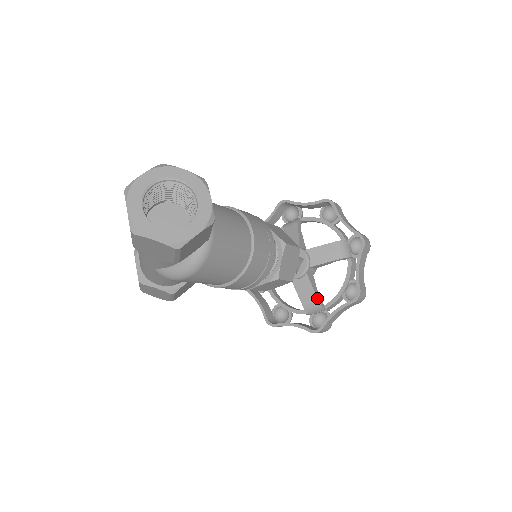
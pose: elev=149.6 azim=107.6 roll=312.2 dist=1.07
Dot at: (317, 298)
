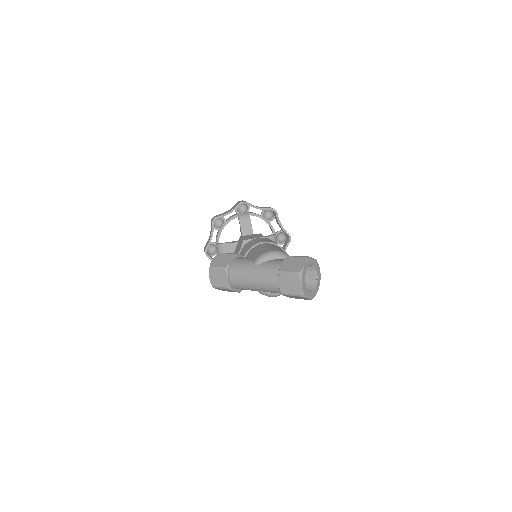
Dot at: occluded
